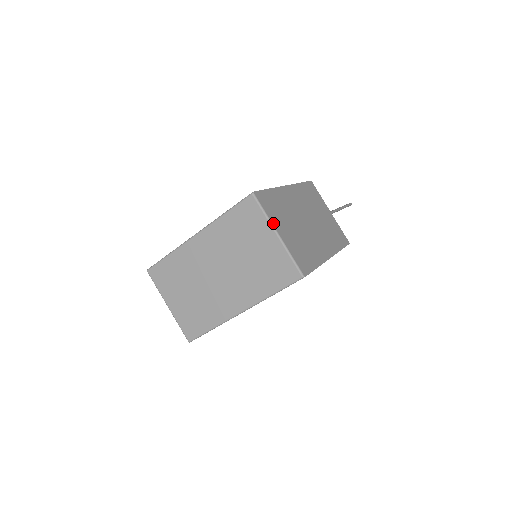
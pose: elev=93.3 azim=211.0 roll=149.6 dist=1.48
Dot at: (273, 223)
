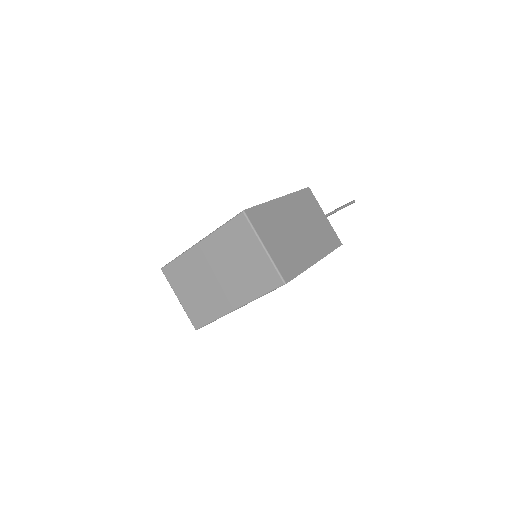
Dot at: (260, 237)
